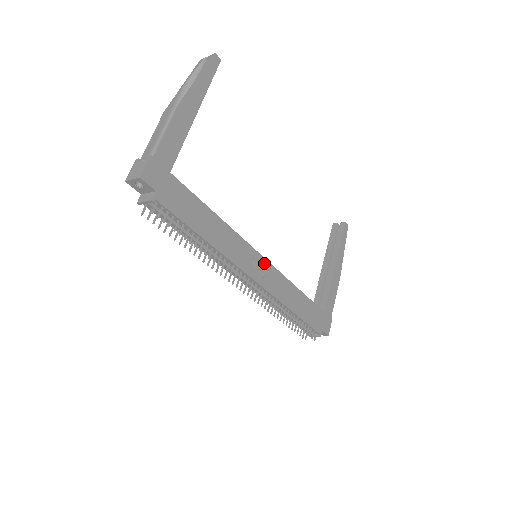
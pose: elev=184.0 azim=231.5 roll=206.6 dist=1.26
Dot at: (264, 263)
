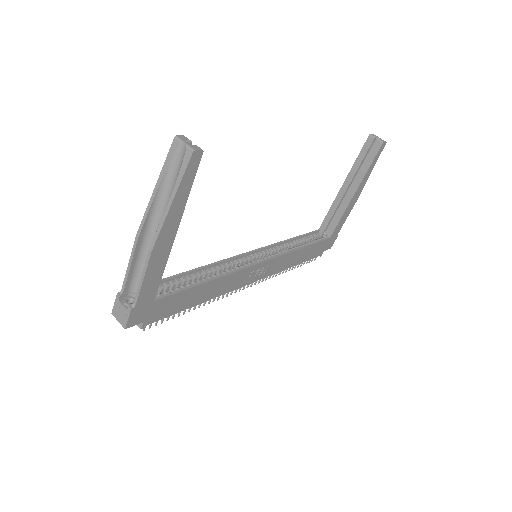
Dot at: (263, 265)
